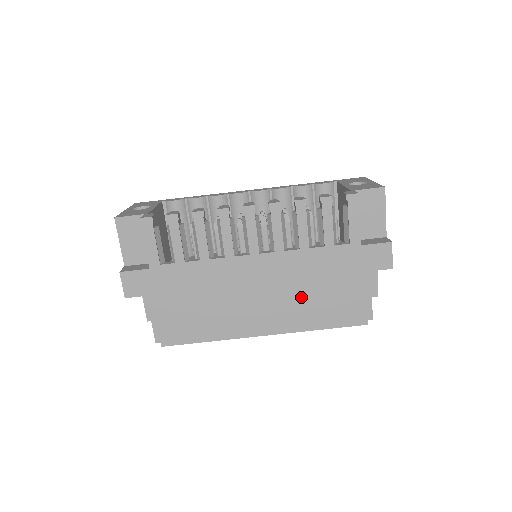
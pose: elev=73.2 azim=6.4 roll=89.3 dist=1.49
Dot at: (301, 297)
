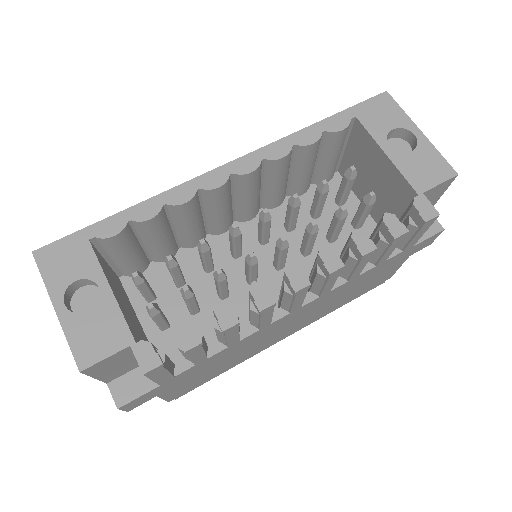
Dot at: (332, 303)
